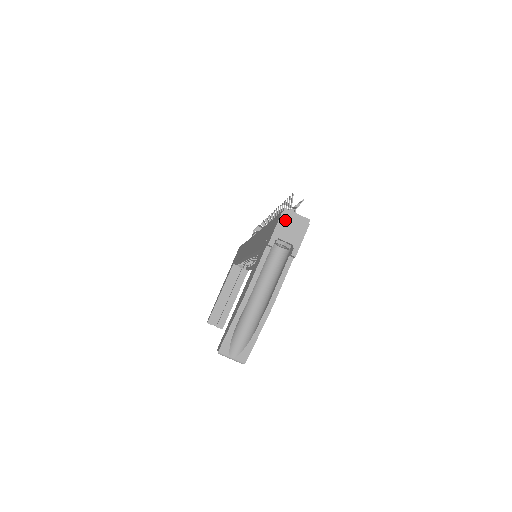
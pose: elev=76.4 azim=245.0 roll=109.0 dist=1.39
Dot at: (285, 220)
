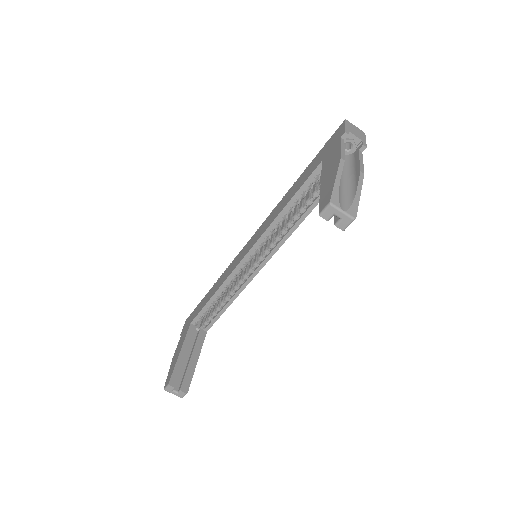
Dot at: (349, 125)
